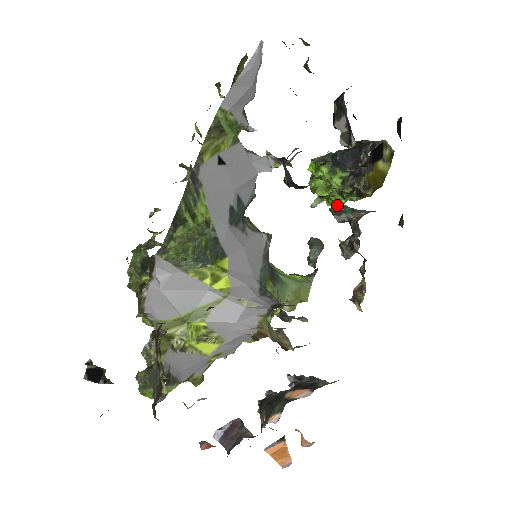
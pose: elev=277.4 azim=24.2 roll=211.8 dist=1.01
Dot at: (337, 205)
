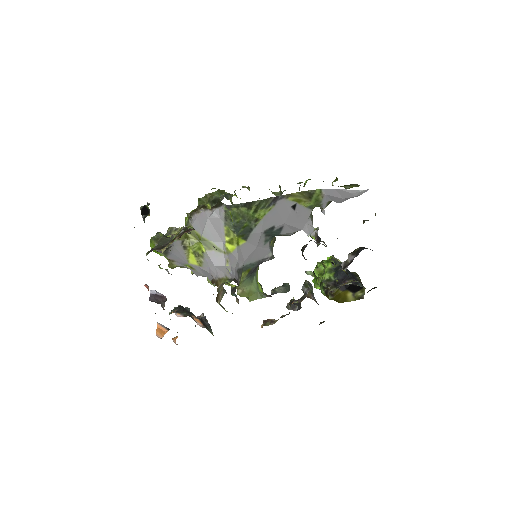
Dot at: (310, 283)
